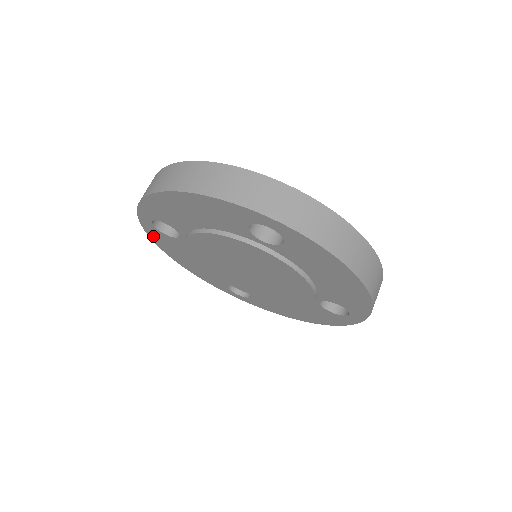
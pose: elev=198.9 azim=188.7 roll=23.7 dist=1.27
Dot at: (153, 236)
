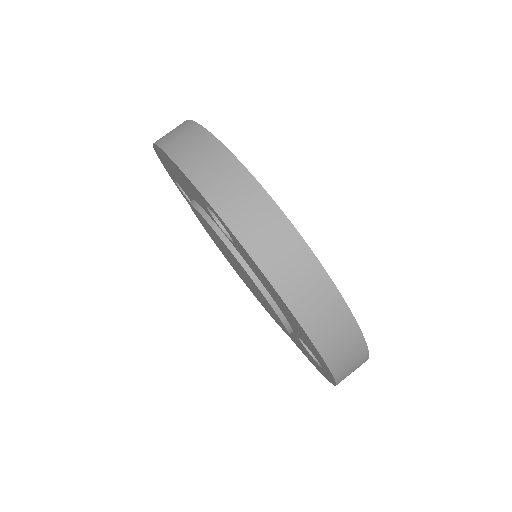
Dot at: (186, 199)
